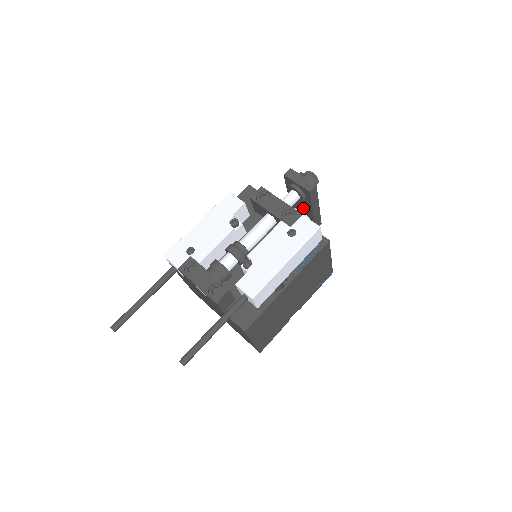
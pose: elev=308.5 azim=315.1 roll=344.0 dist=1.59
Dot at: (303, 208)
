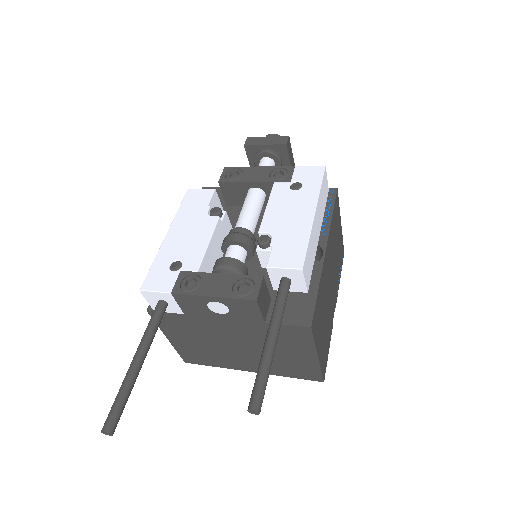
Dot at: occluded
